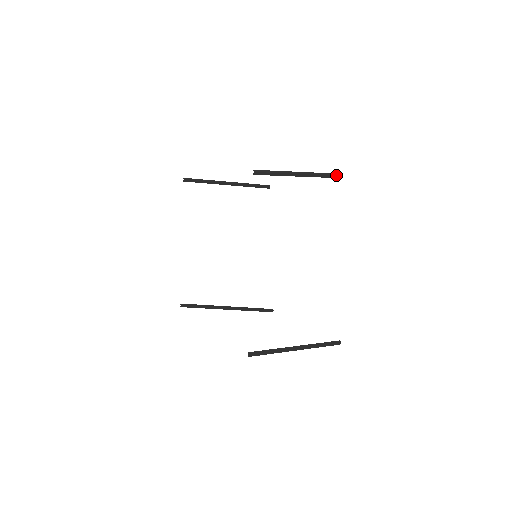
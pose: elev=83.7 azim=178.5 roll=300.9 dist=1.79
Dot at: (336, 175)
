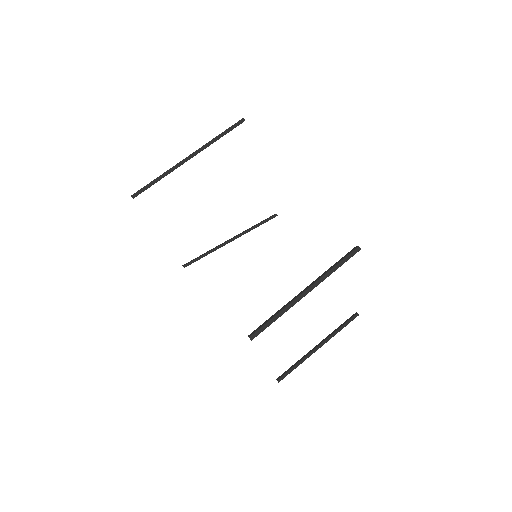
Dot at: occluded
